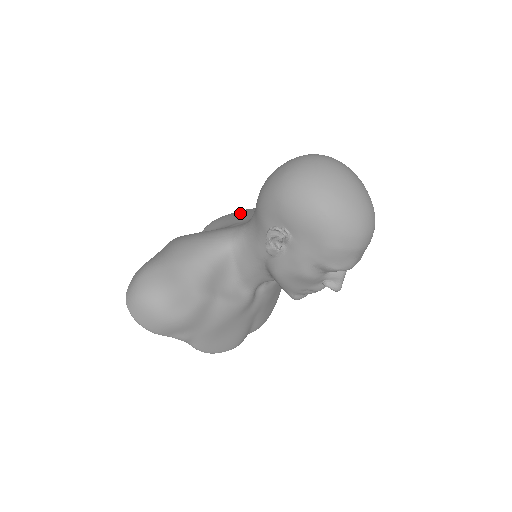
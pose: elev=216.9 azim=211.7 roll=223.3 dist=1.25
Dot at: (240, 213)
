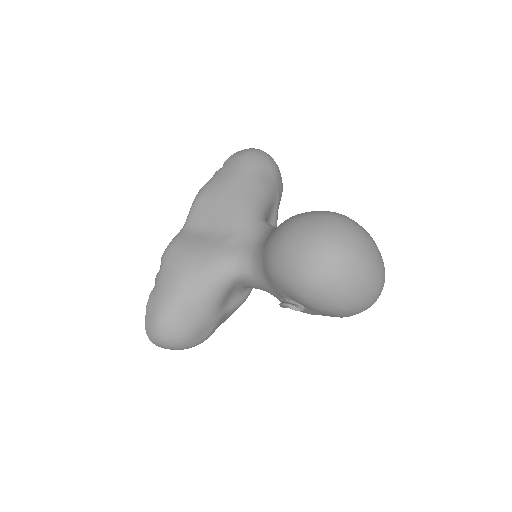
Dot at: (229, 199)
